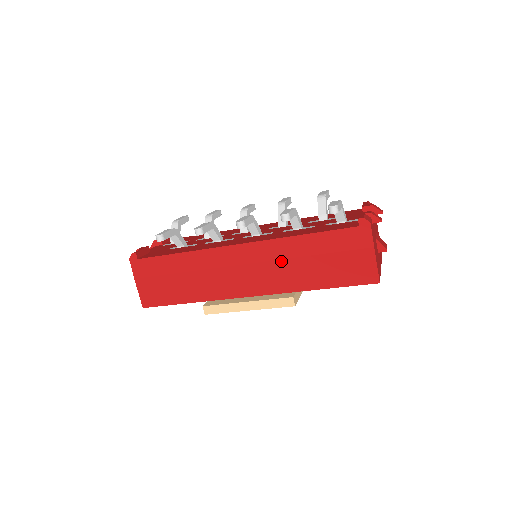
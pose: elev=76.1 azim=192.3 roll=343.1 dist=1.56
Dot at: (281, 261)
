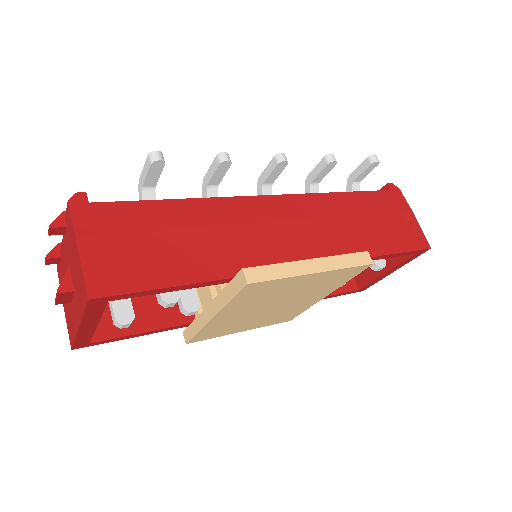
Dot at: (329, 219)
